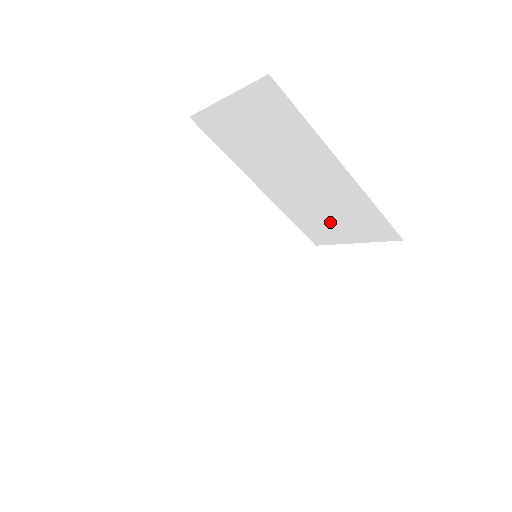
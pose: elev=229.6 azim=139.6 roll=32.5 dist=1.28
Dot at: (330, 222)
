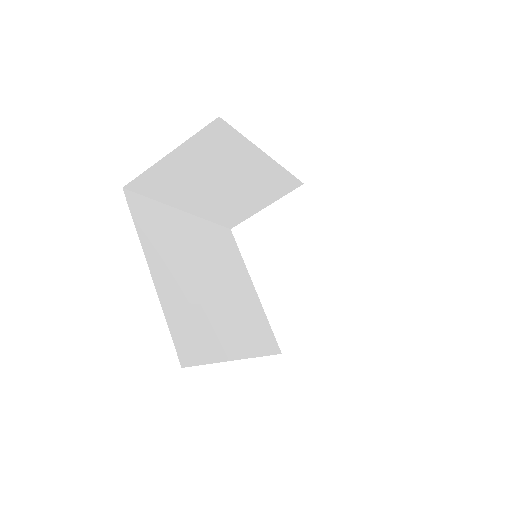
Dot at: (248, 203)
